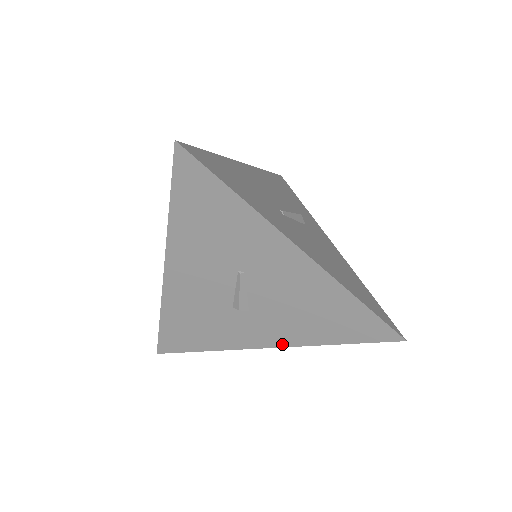
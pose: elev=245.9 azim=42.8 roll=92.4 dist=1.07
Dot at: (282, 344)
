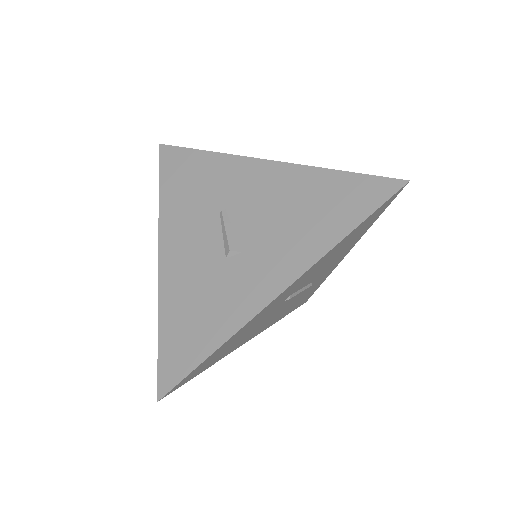
Dot at: (292, 277)
